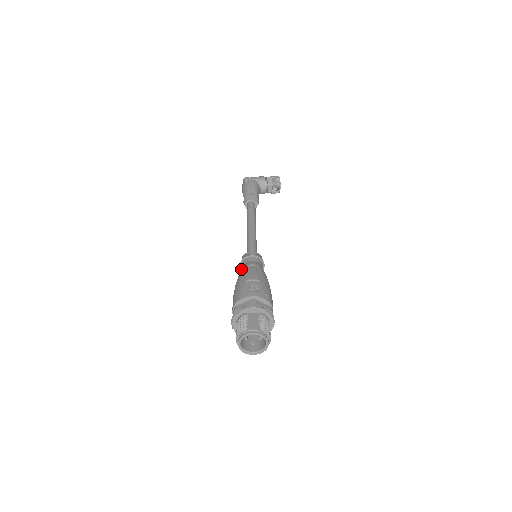
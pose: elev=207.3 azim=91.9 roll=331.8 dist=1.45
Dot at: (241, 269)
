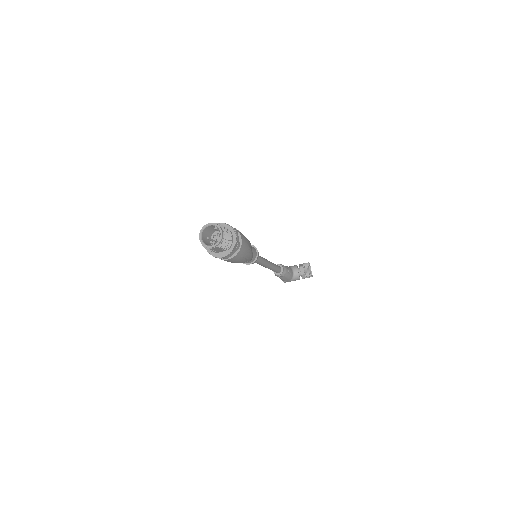
Dot at: occluded
